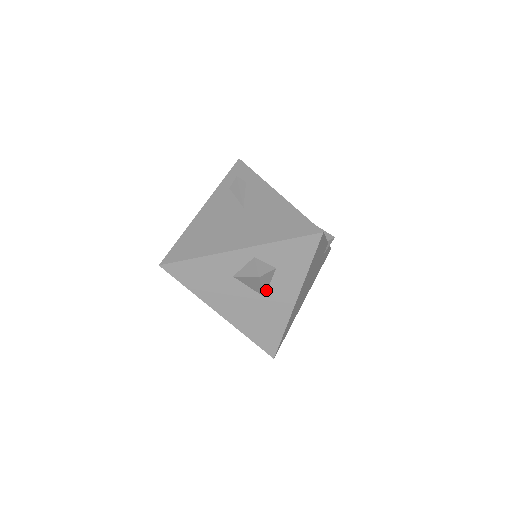
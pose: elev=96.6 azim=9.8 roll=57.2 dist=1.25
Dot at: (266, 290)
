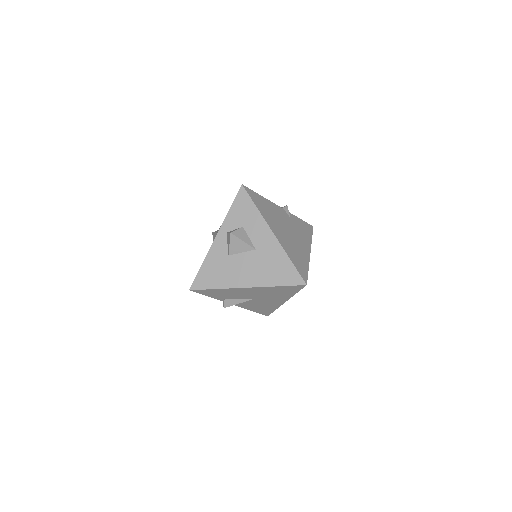
Dot at: (251, 244)
